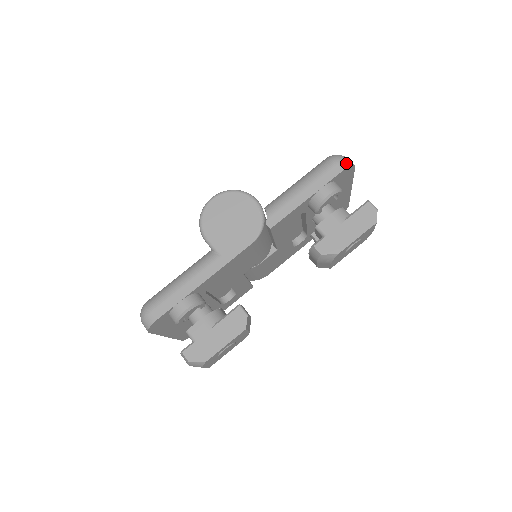
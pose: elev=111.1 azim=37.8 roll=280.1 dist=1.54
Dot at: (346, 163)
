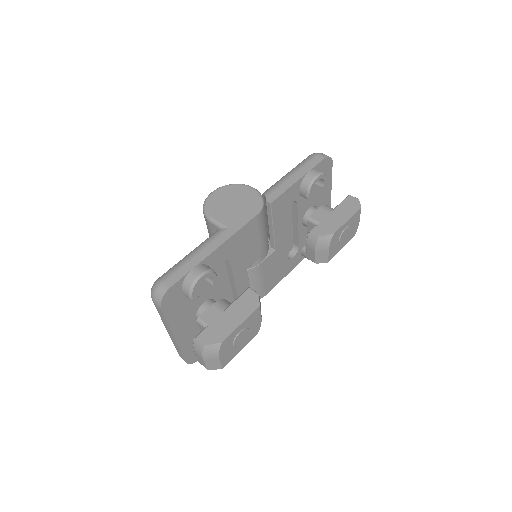
Dot at: (325, 155)
